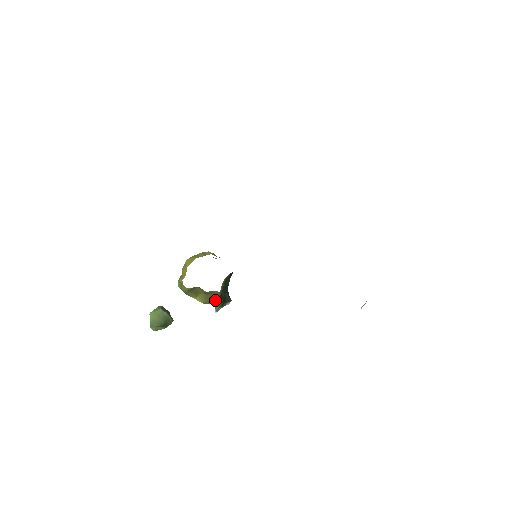
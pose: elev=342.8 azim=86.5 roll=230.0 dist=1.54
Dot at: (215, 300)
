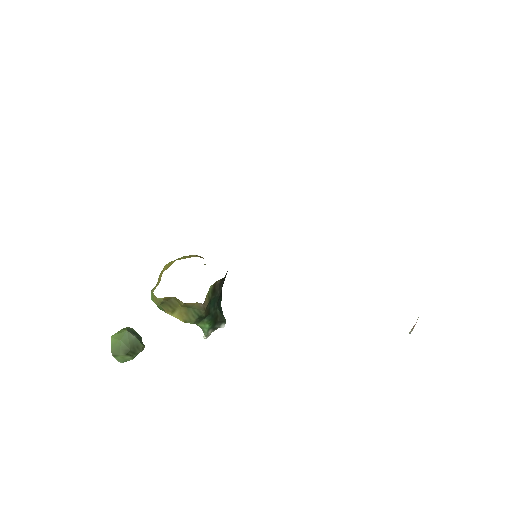
Dot at: (200, 318)
